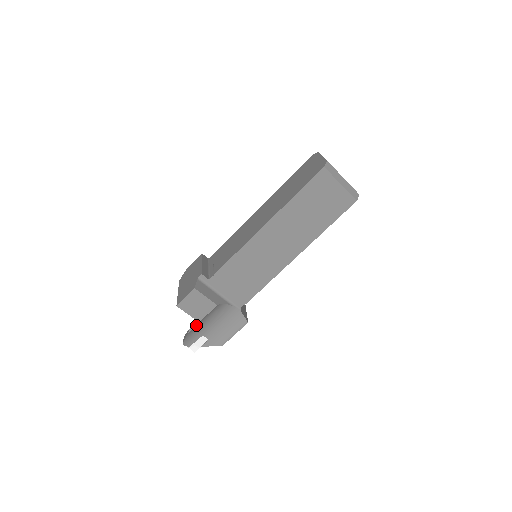
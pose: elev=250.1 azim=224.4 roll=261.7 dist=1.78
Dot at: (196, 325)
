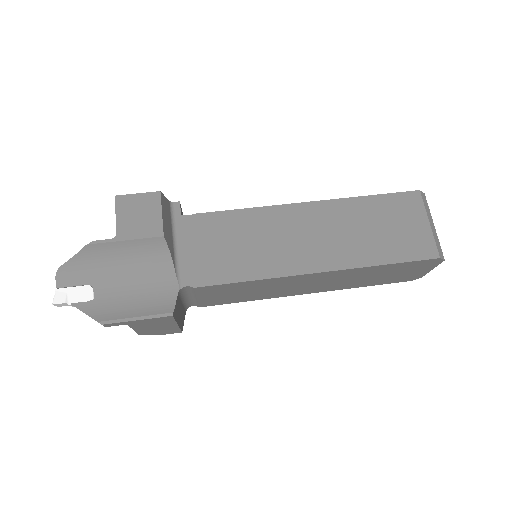
Dot at: (108, 244)
